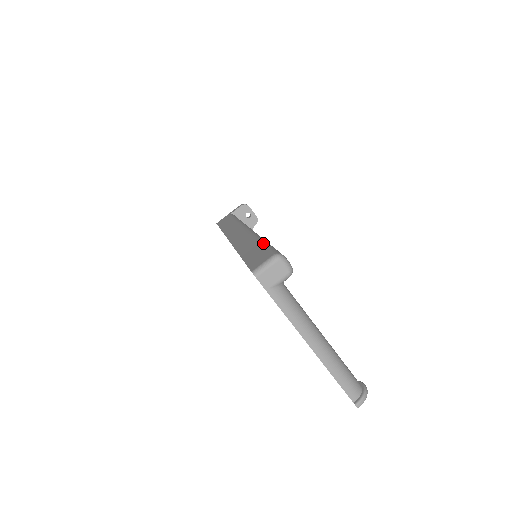
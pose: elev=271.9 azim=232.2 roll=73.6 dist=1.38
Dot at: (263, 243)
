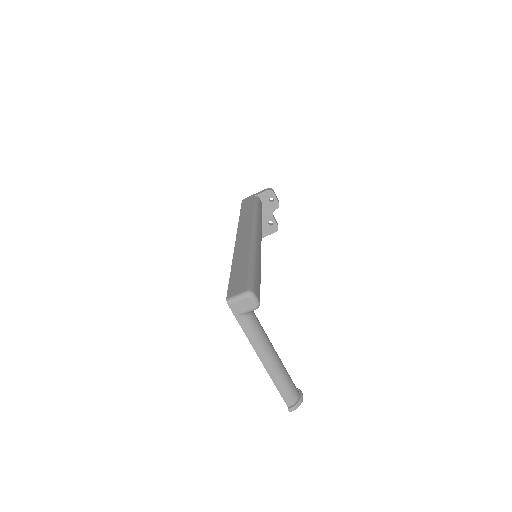
Dot at: (250, 267)
